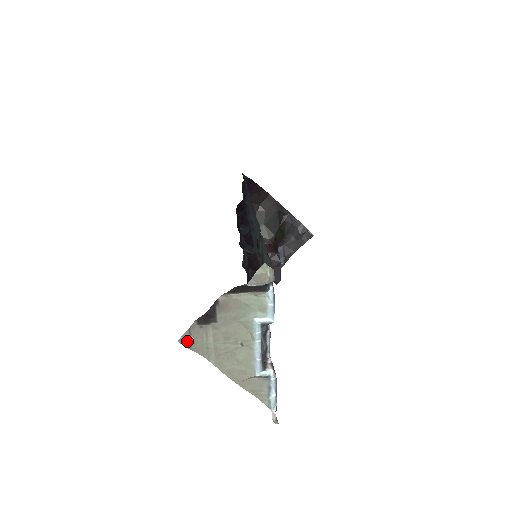
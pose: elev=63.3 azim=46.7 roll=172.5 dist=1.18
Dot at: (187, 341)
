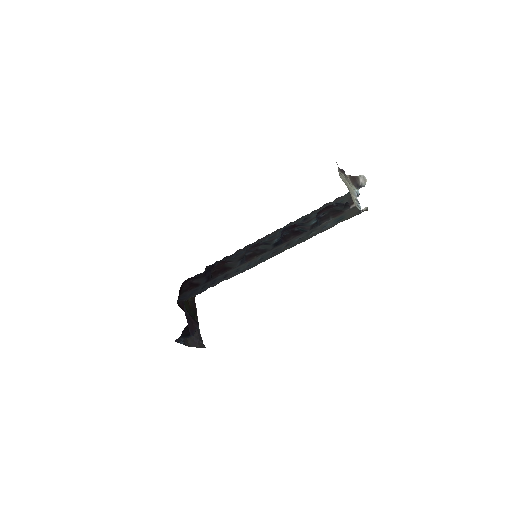
Dot at: occluded
